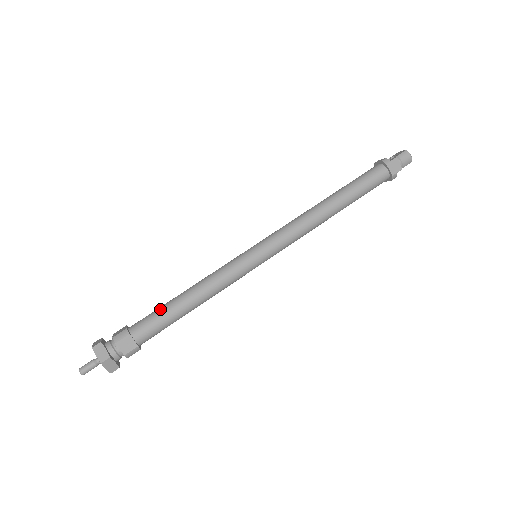
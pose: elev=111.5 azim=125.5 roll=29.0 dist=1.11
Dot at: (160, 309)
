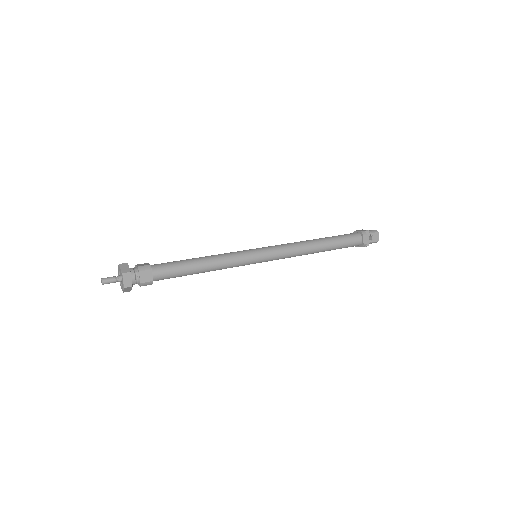
Dot at: occluded
